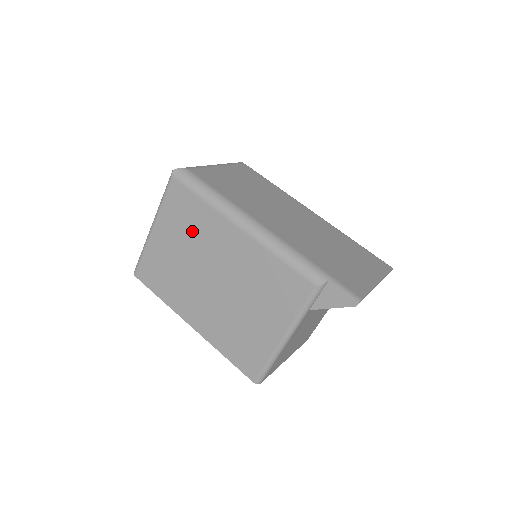
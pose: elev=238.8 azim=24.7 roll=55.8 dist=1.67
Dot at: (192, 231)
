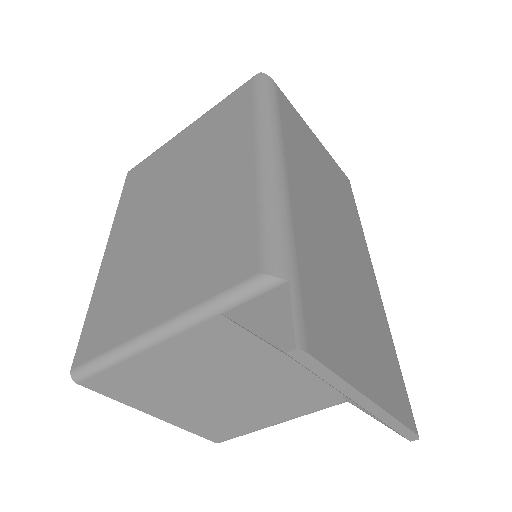
Dot at: (212, 140)
